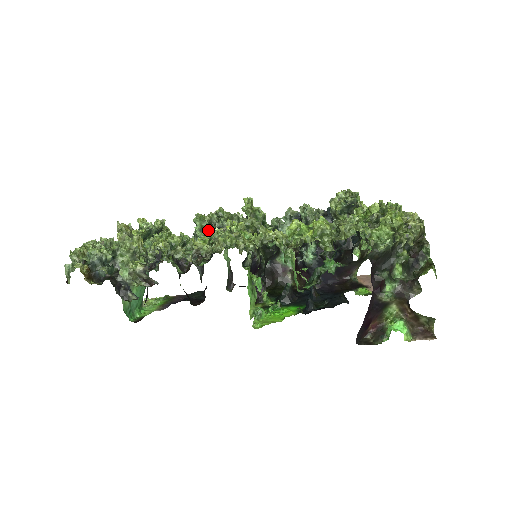
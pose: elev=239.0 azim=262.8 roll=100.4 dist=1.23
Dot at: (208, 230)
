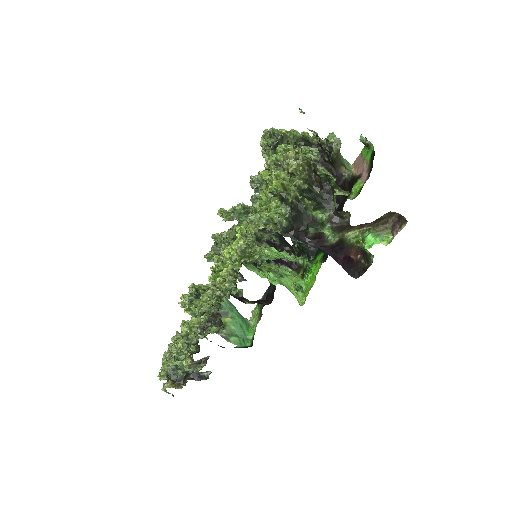
Dot at: occluded
